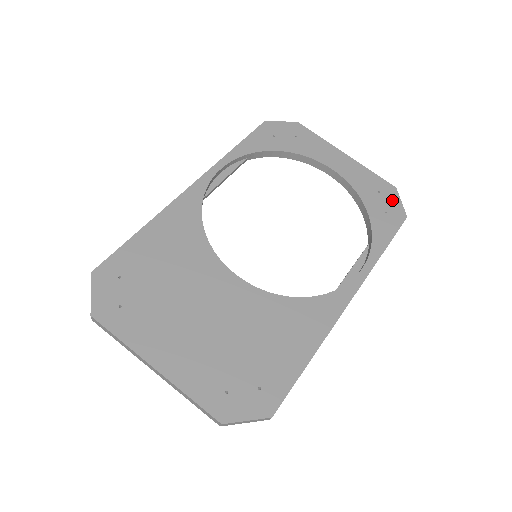
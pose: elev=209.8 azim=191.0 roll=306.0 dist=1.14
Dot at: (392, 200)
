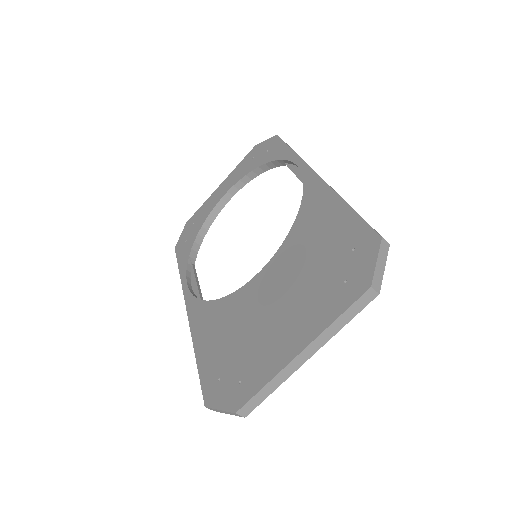
Dot at: (262, 147)
